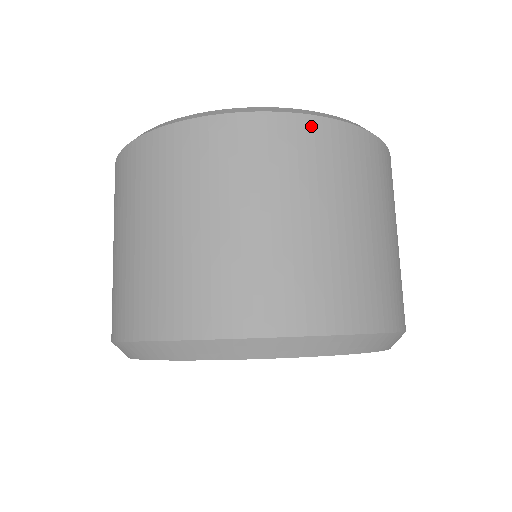
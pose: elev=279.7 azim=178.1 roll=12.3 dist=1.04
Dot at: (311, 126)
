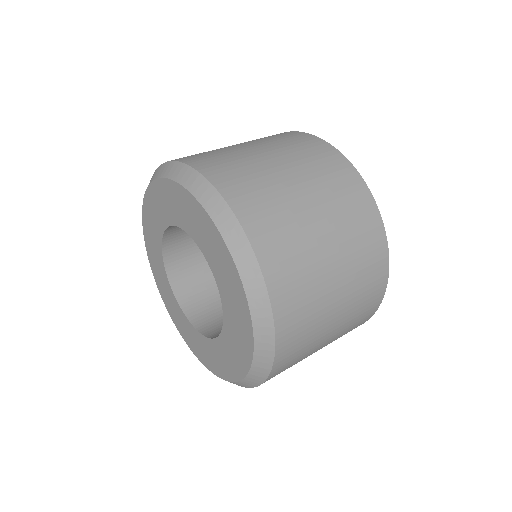
Dot at: (384, 262)
